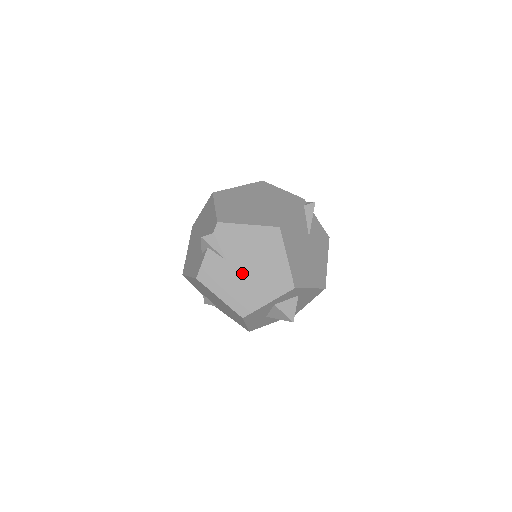
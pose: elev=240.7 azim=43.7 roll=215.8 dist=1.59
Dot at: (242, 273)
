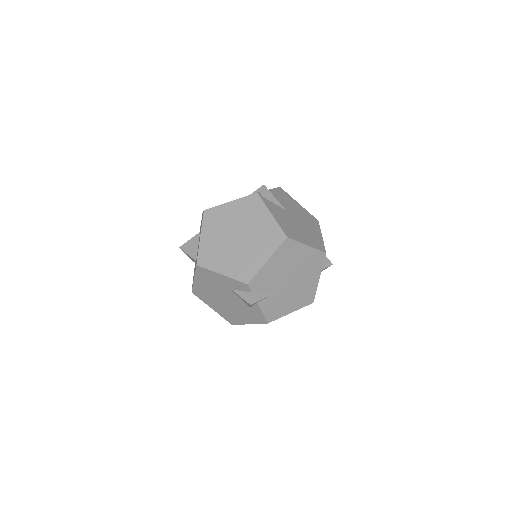
Dot at: (290, 286)
